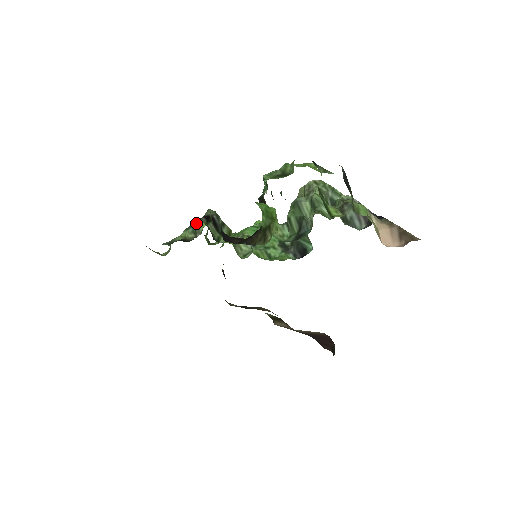
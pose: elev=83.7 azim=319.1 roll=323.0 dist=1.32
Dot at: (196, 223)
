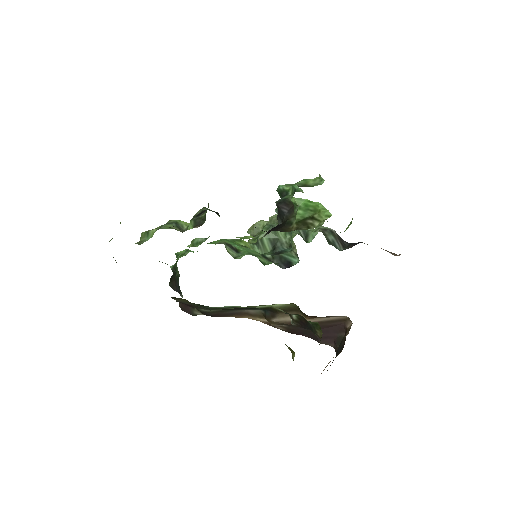
Dot at: (177, 221)
